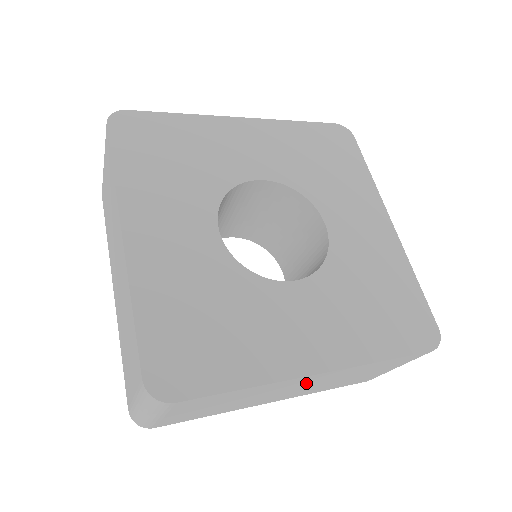
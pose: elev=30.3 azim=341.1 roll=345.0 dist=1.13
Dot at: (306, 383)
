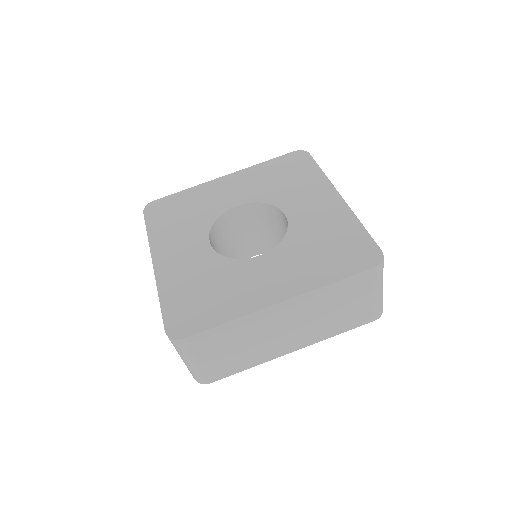
Dot at: (288, 318)
